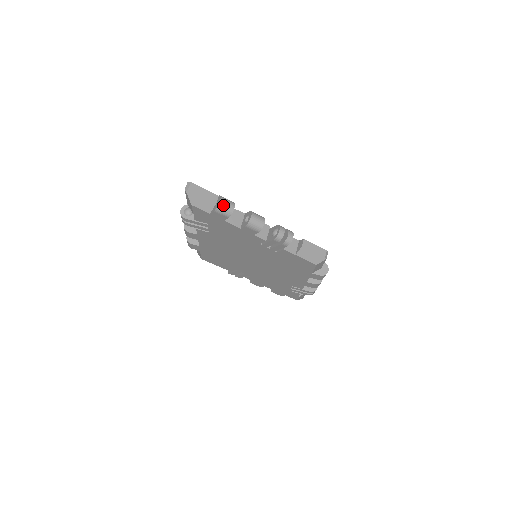
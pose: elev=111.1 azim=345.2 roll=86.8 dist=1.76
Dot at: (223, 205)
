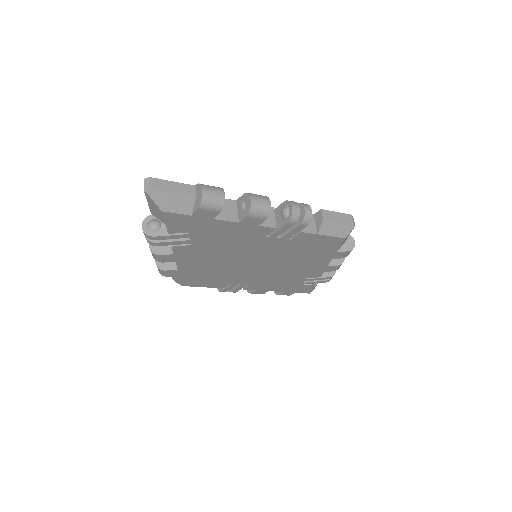
Dot at: (208, 195)
